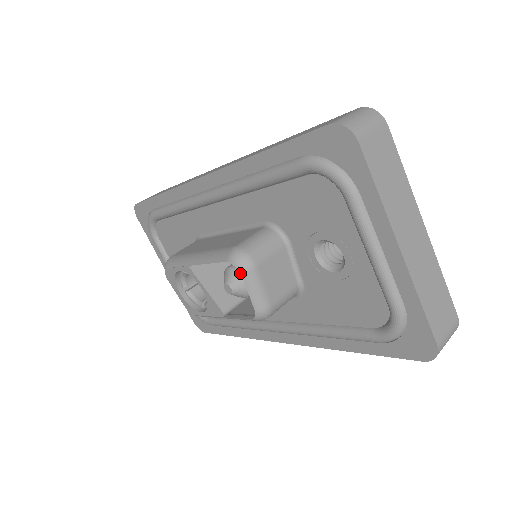
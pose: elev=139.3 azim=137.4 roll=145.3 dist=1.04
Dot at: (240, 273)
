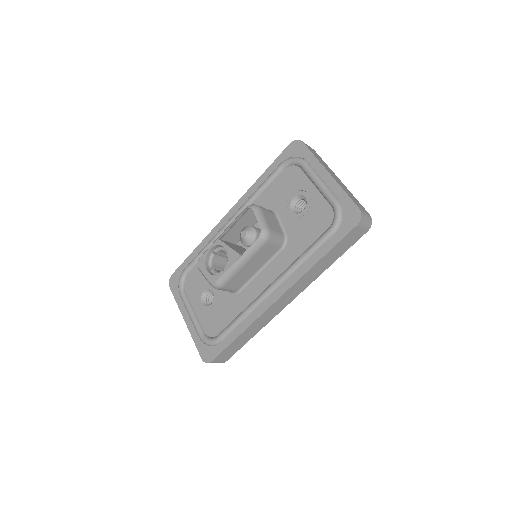
Dot at: (252, 209)
